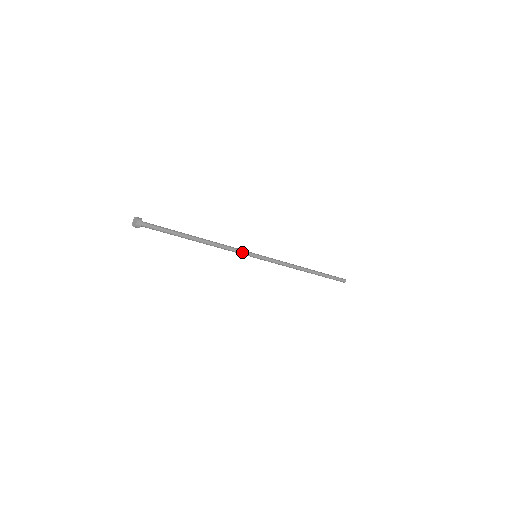
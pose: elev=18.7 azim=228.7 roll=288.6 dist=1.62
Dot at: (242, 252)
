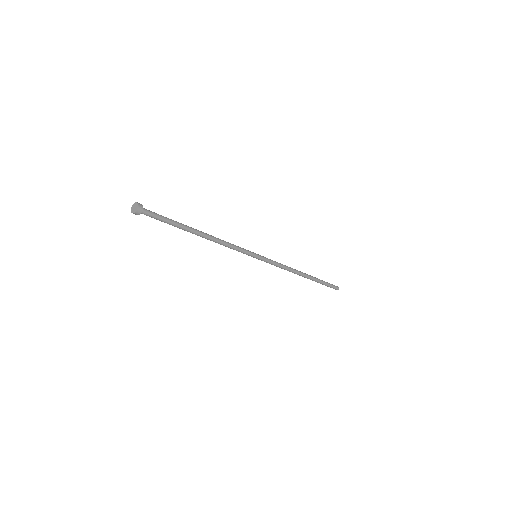
Dot at: (242, 252)
